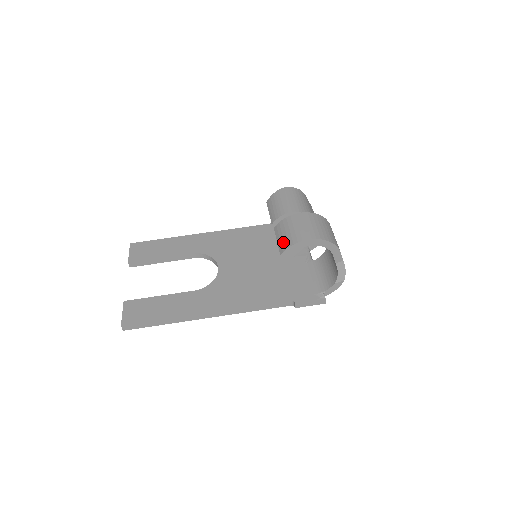
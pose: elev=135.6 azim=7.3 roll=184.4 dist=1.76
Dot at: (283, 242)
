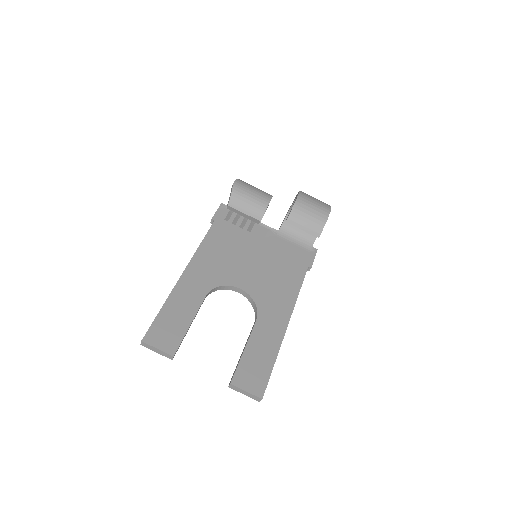
Dot at: (313, 227)
